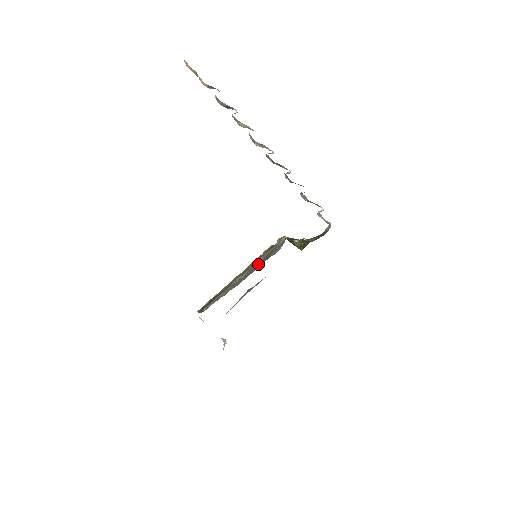
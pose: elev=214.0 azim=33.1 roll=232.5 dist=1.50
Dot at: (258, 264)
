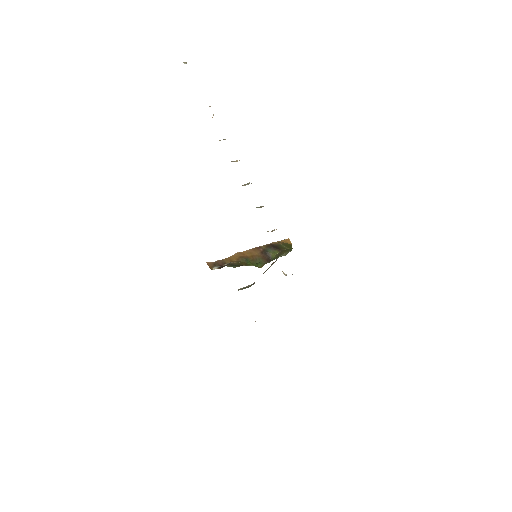
Dot at: occluded
